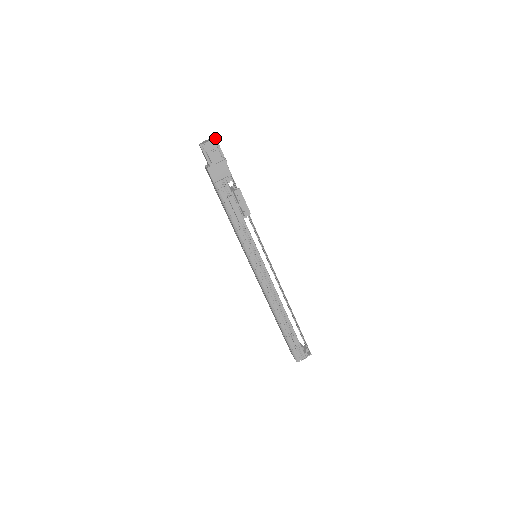
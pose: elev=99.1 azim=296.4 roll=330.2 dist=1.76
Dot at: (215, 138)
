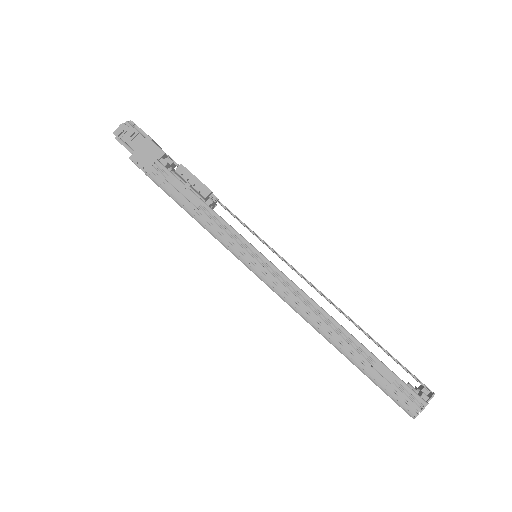
Dot at: (130, 121)
